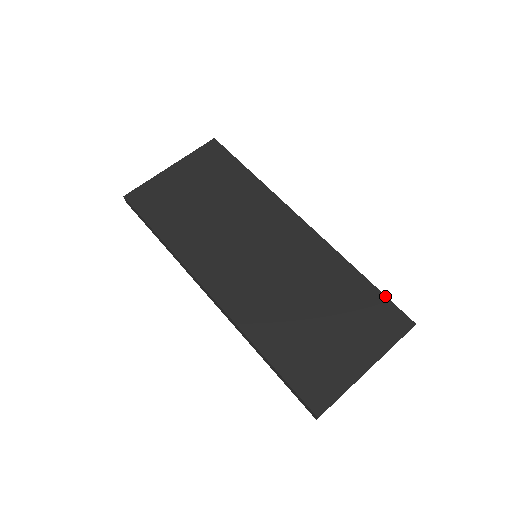
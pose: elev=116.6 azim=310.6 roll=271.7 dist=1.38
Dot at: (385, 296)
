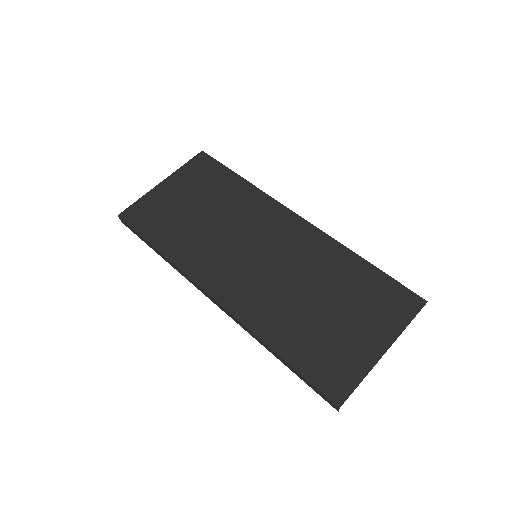
Dot at: (392, 278)
